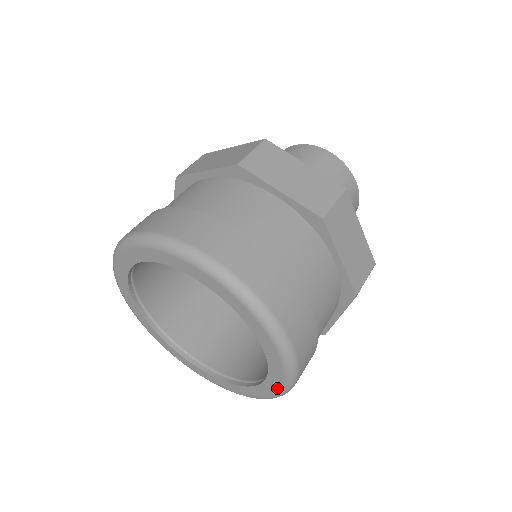
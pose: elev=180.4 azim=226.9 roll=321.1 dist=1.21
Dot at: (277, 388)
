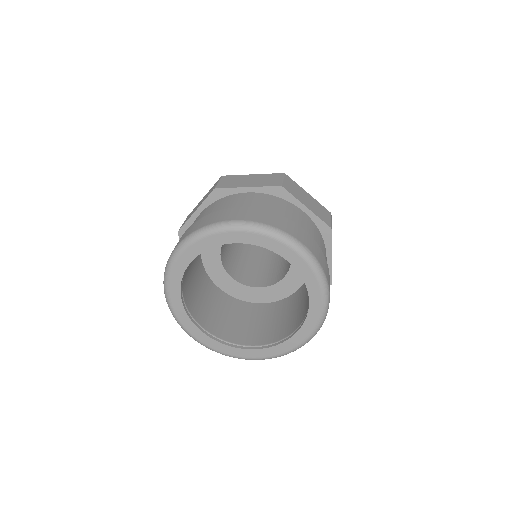
Dot at: (300, 342)
